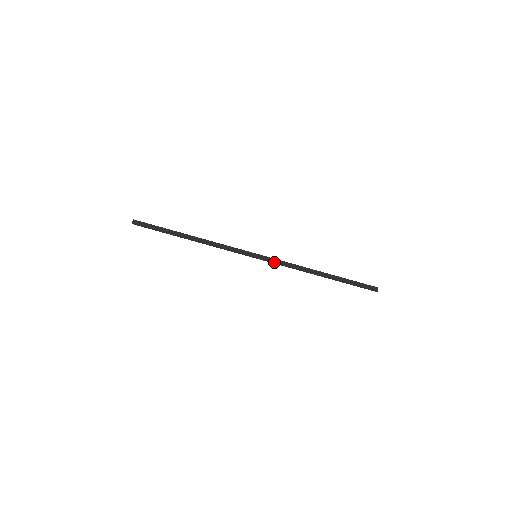
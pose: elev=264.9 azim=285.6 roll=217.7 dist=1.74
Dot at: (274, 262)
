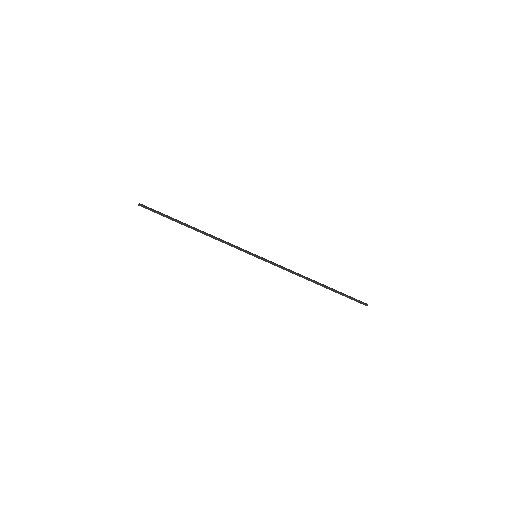
Dot at: (273, 263)
